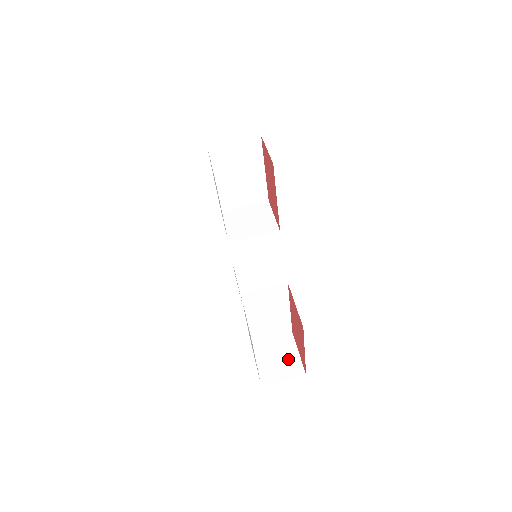
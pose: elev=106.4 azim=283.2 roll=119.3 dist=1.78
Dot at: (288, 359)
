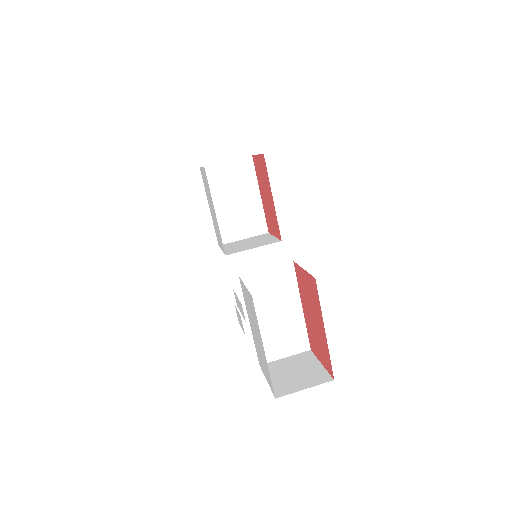
Dot at: (308, 371)
